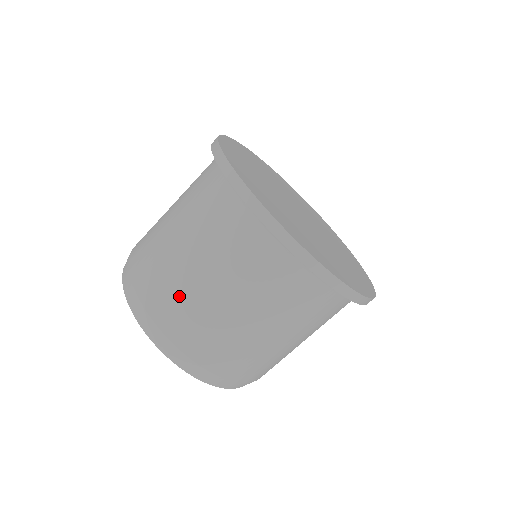
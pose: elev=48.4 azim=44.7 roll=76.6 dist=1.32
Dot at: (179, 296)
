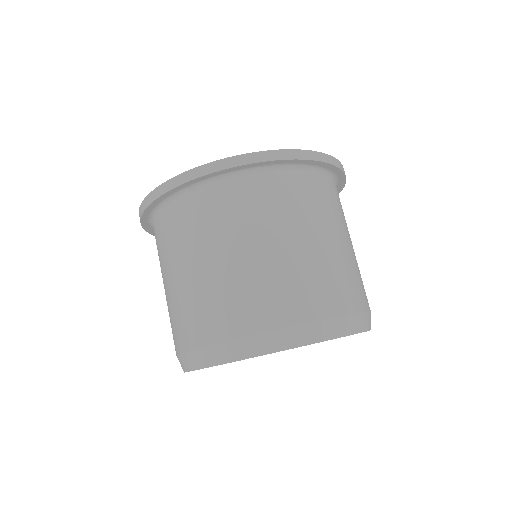
Dot at: (193, 307)
